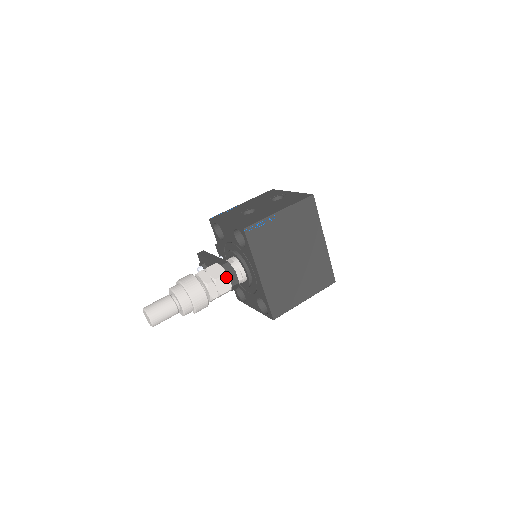
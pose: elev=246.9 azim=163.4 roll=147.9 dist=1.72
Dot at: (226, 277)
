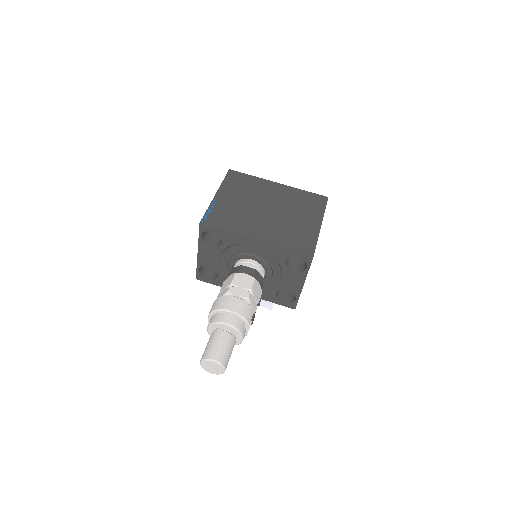
Dot at: (239, 275)
